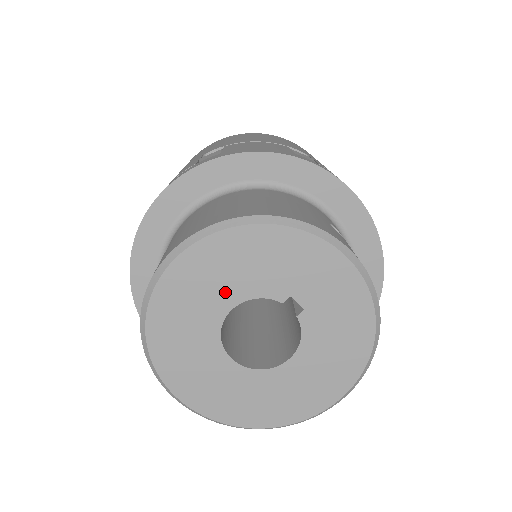
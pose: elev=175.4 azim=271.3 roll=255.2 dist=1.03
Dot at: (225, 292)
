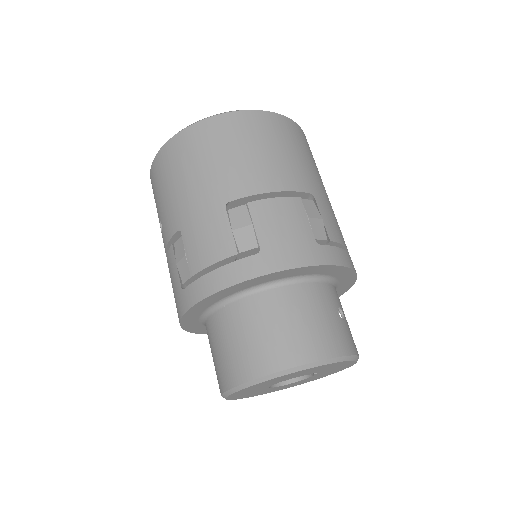
Dot at: (280, 381)
